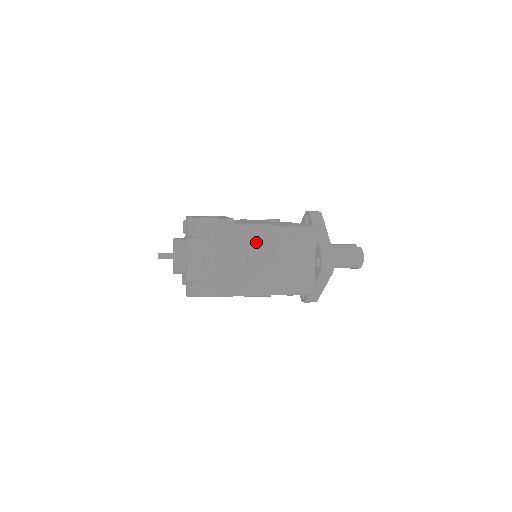
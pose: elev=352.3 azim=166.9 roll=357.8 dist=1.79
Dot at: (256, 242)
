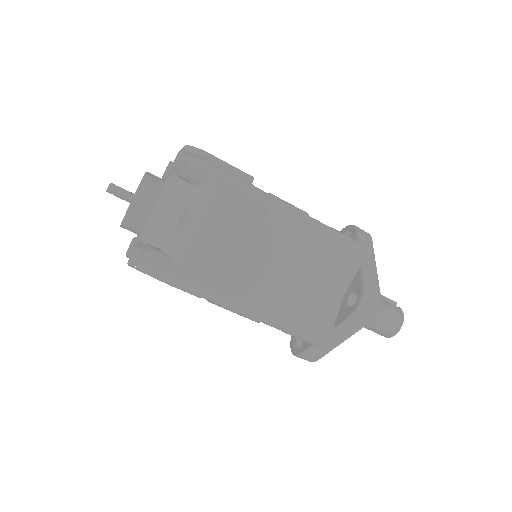
Dot at: (275, 226)
